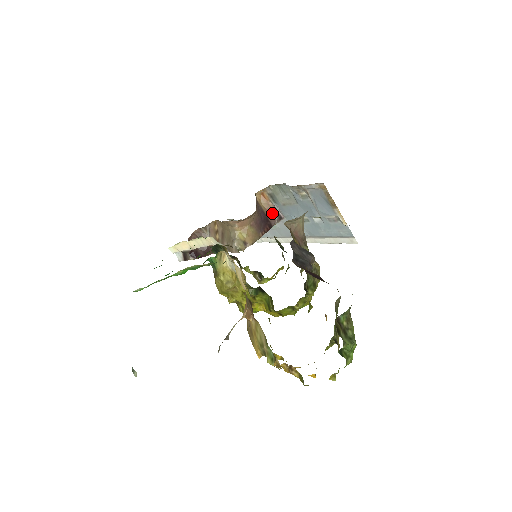
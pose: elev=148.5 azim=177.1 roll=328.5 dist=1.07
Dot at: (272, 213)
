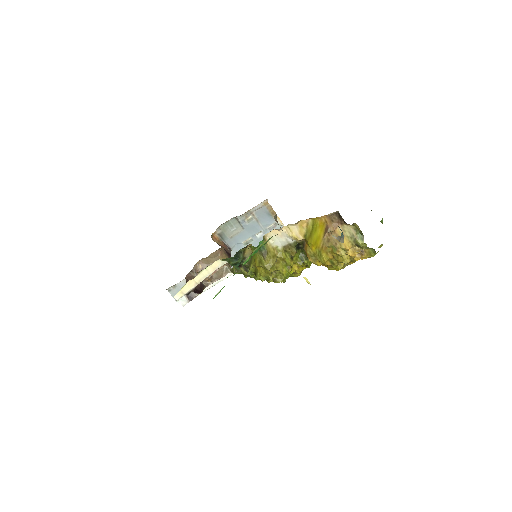
Dot at: (225, 247)
